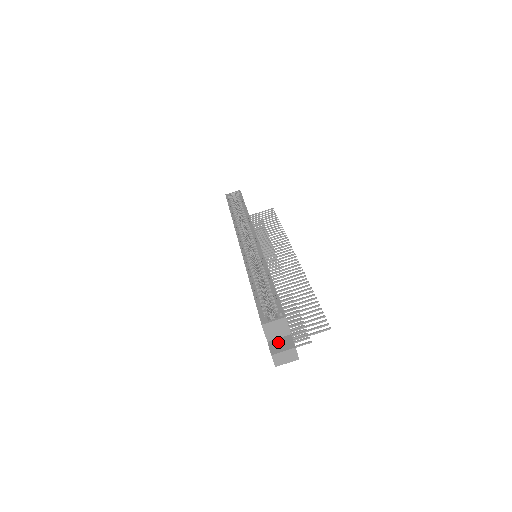
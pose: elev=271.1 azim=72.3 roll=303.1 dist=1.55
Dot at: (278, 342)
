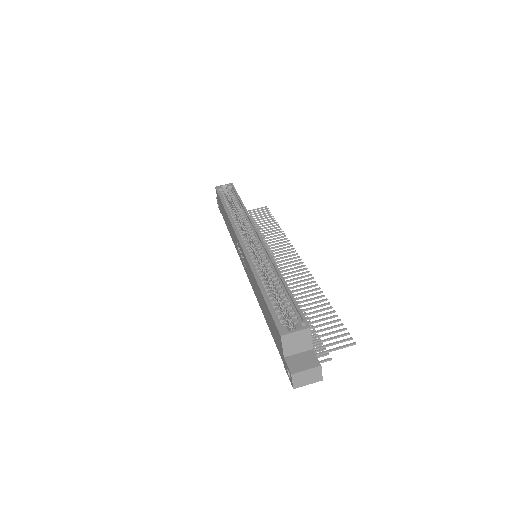
Dot at: (298, 358)
